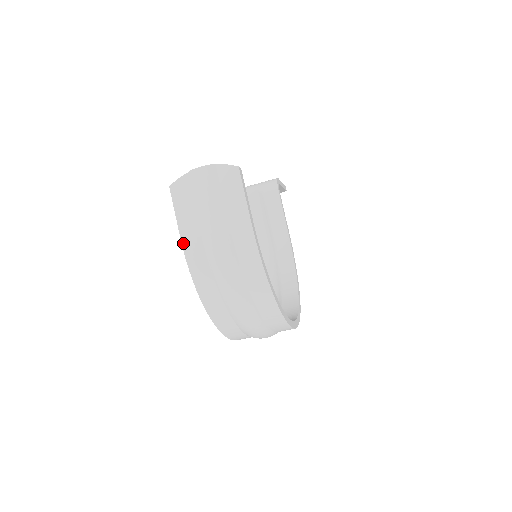
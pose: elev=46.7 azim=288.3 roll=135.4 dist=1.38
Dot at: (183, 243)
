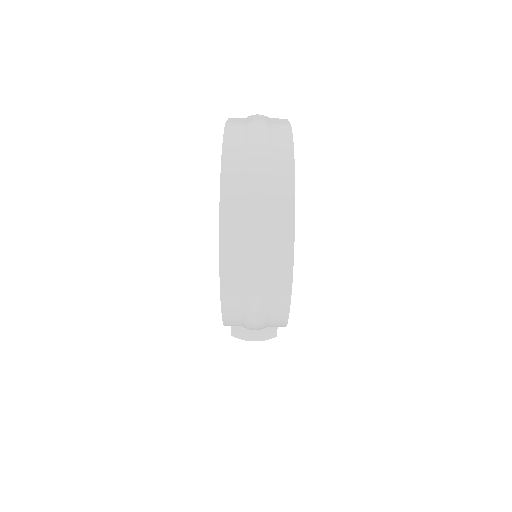
Dot at: (227, 123)
